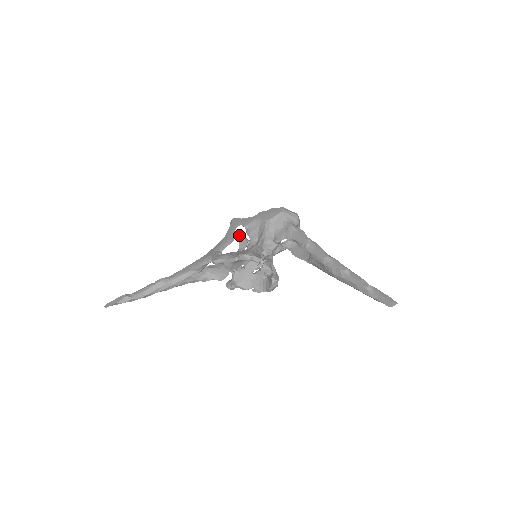
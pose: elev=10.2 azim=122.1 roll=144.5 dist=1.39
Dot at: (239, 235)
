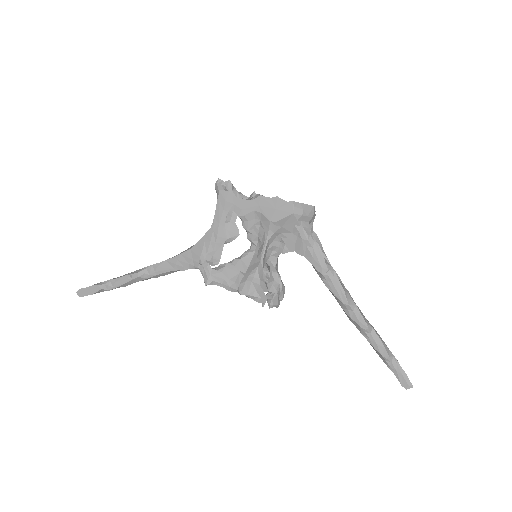
Dot at: (226, 186)
